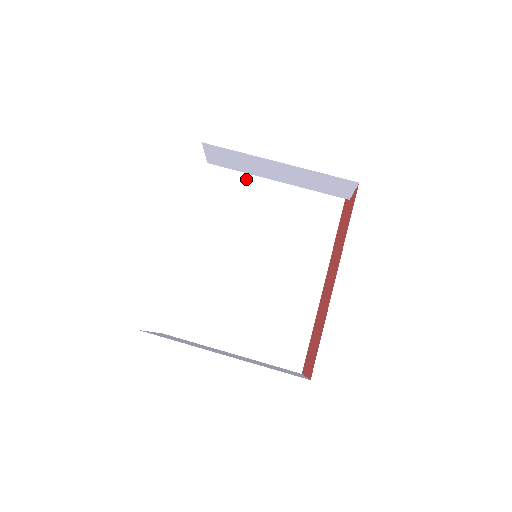
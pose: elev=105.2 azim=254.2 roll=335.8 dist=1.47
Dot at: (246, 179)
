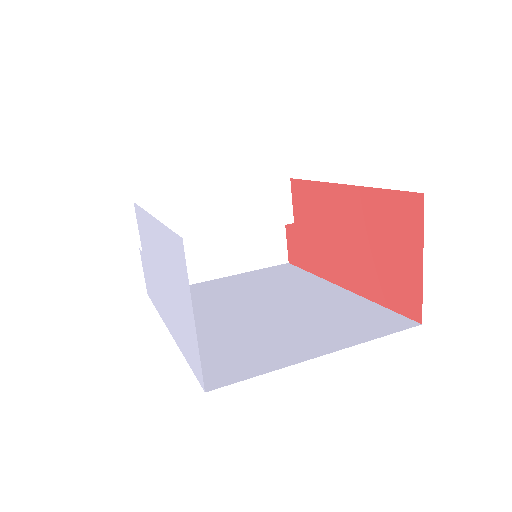
Dot at: occluded
